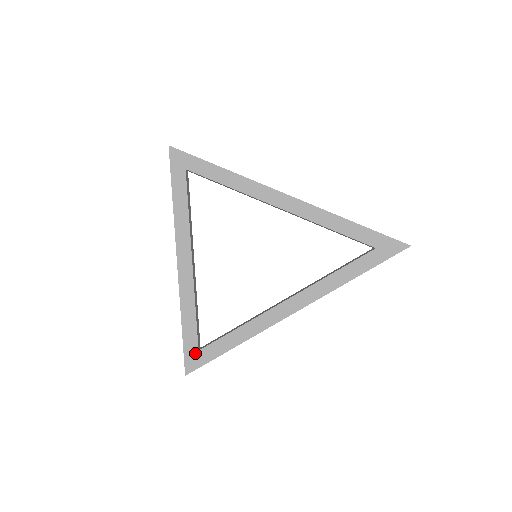
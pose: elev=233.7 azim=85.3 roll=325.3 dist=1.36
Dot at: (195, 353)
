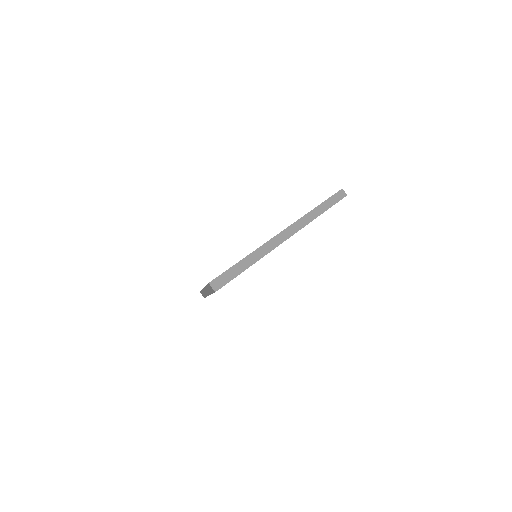
Dot at: occluded
